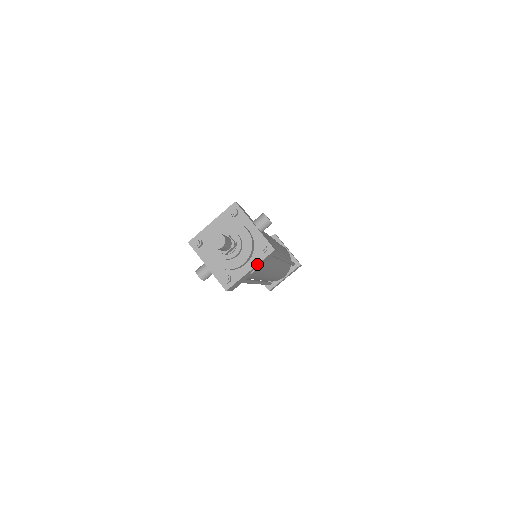
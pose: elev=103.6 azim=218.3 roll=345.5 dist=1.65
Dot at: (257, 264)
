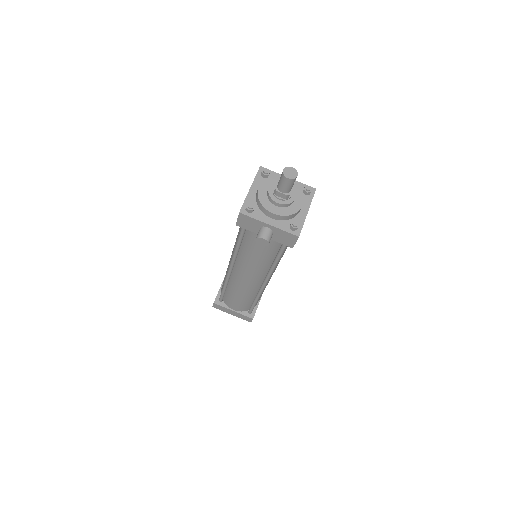
Dot at: occluded
